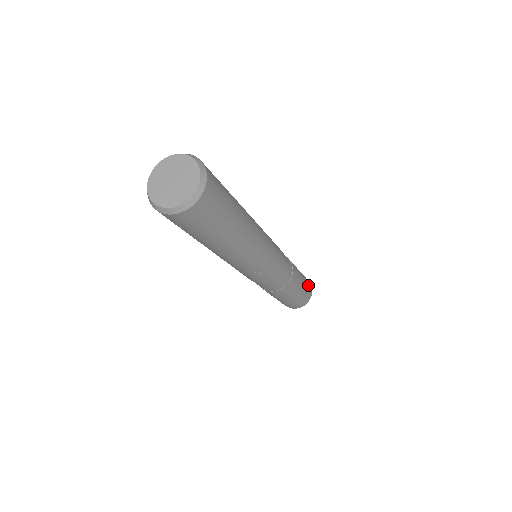
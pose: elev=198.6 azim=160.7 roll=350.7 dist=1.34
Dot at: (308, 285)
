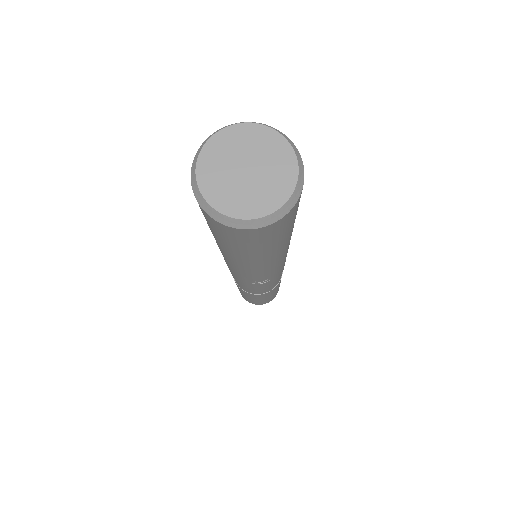
Dot at: occluded
